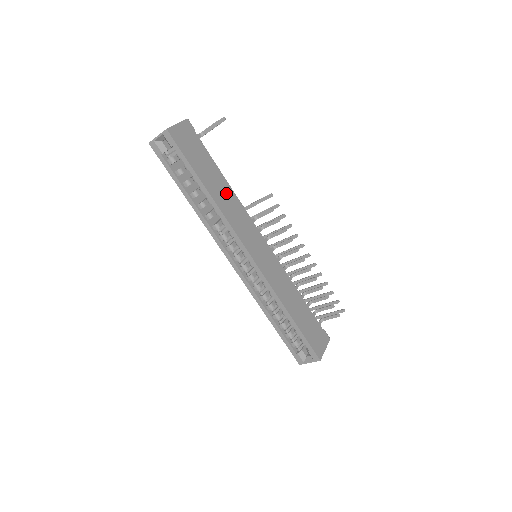
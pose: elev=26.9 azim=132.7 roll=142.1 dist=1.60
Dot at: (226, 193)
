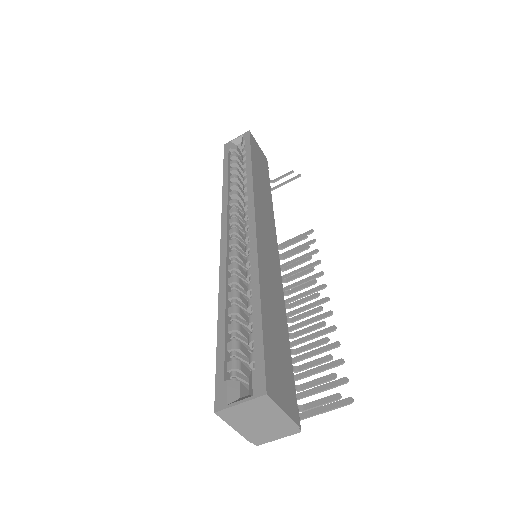
Dot at: (266, 193)
